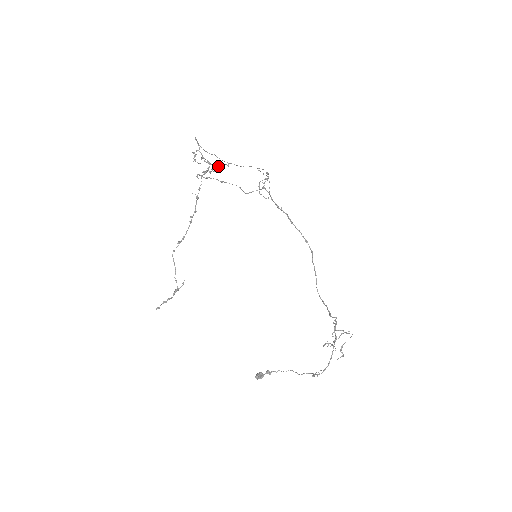
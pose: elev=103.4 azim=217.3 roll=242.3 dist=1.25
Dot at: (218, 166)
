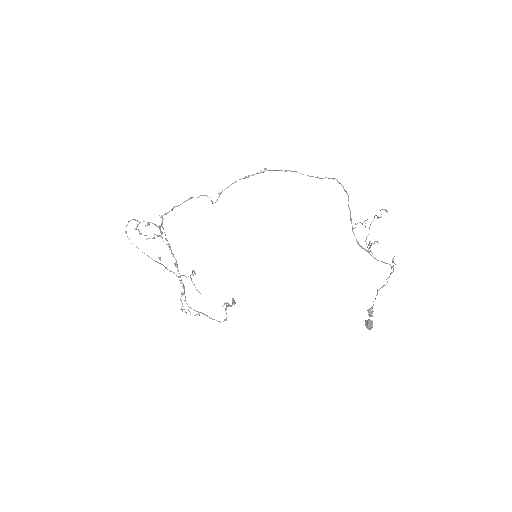
Dot at: occluded
